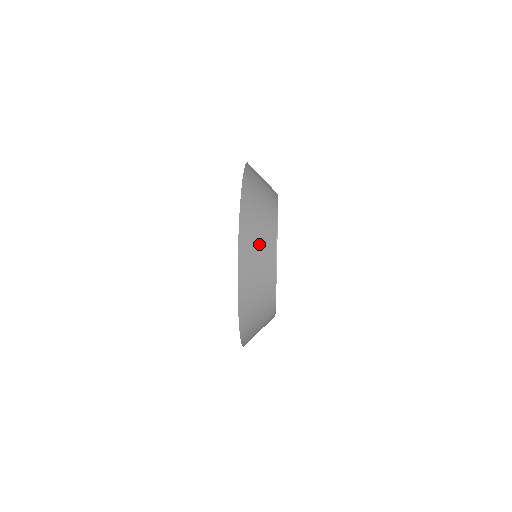
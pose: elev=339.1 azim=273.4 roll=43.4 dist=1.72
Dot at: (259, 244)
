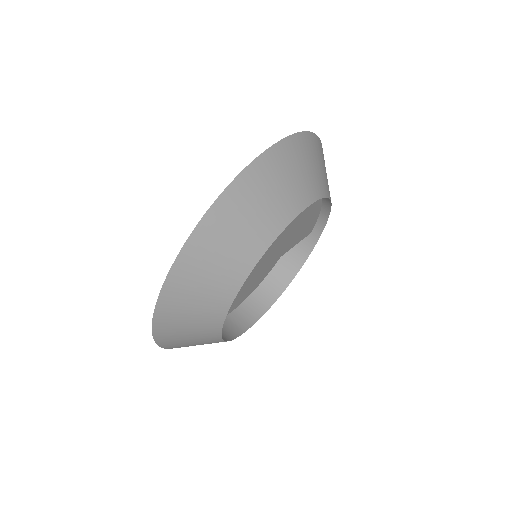
Dot at: (190, 331)
